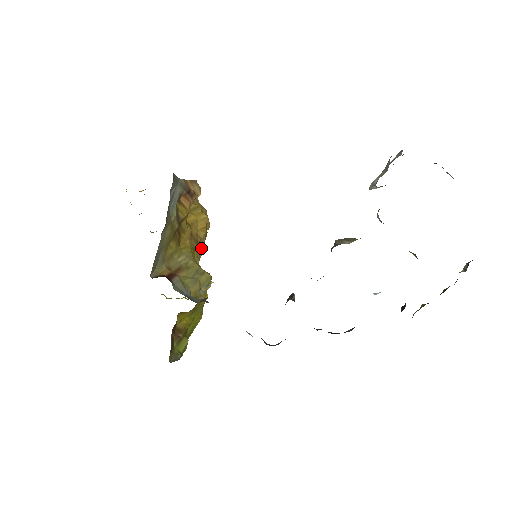
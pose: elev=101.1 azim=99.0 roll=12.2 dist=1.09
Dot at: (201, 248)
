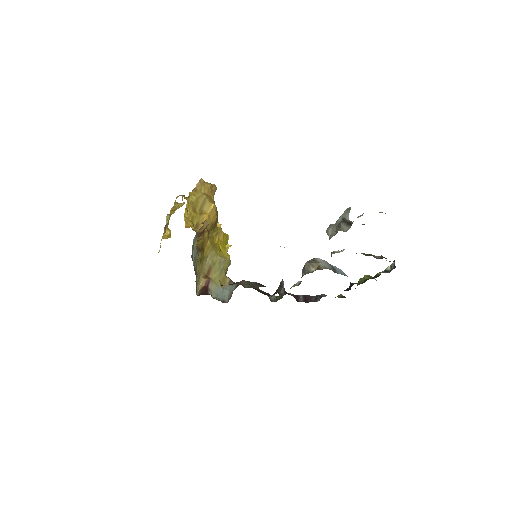
Dot at: (216, 222)
